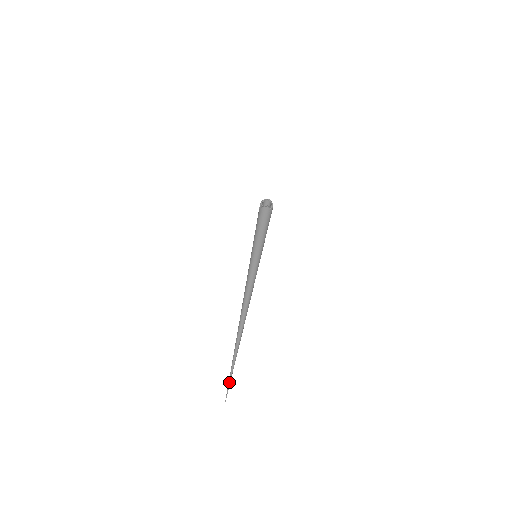
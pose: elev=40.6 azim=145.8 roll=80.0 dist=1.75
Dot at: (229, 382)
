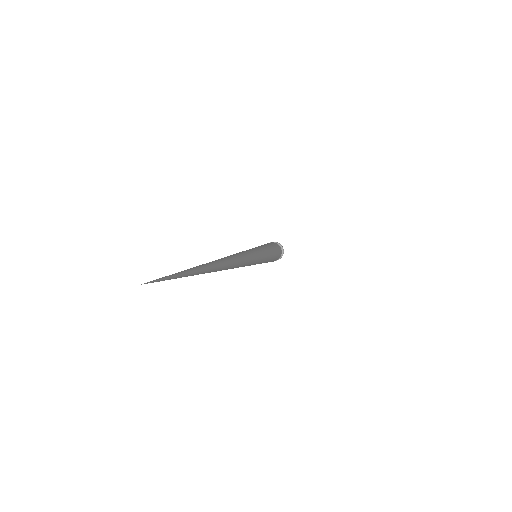
Dot at: occluded
